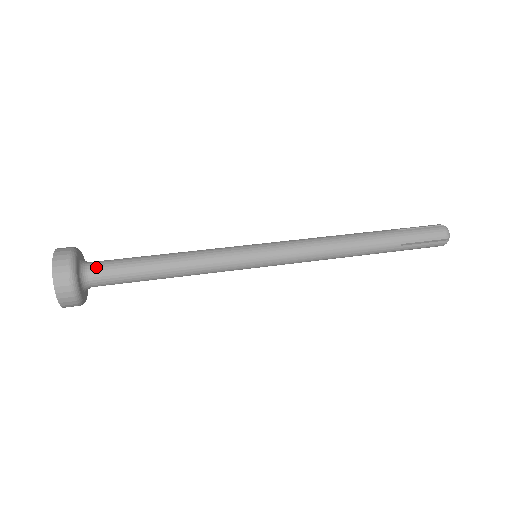
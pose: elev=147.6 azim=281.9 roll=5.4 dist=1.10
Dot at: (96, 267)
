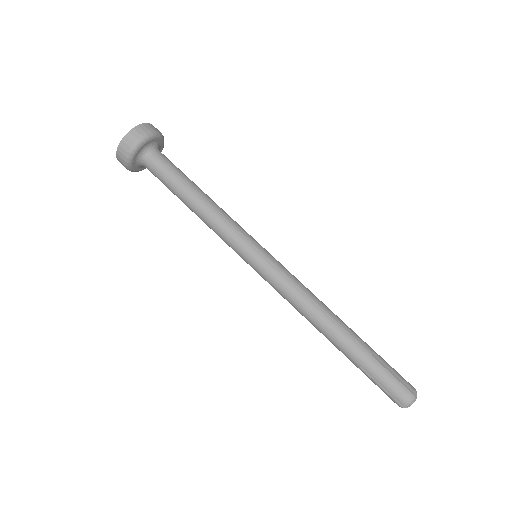
Dot at: (154, 159)
